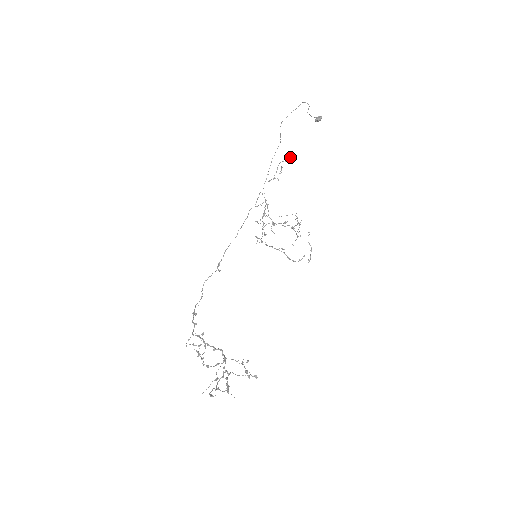
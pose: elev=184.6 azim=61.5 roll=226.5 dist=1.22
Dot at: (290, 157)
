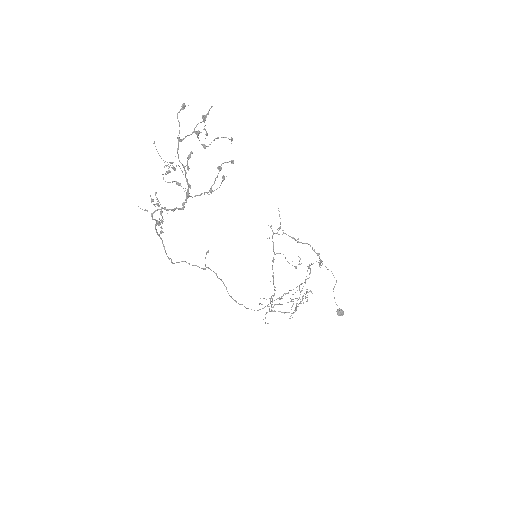
Dot at: occluded
